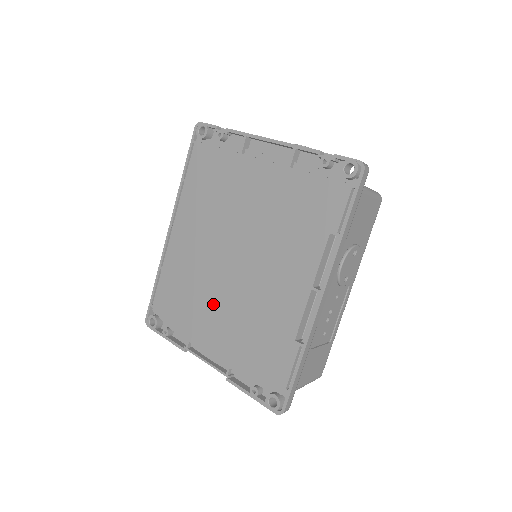
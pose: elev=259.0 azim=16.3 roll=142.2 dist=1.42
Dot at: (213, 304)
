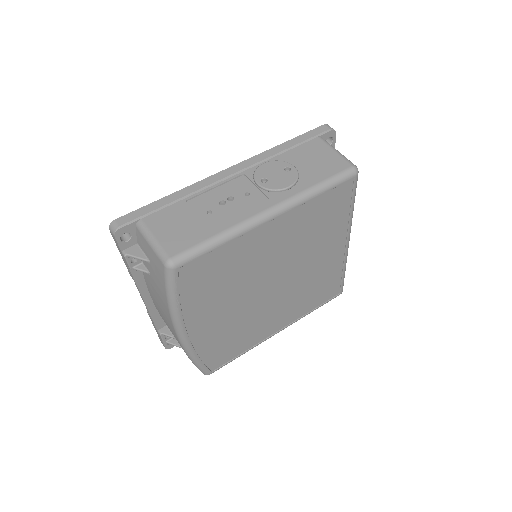
Dot at: occluded
